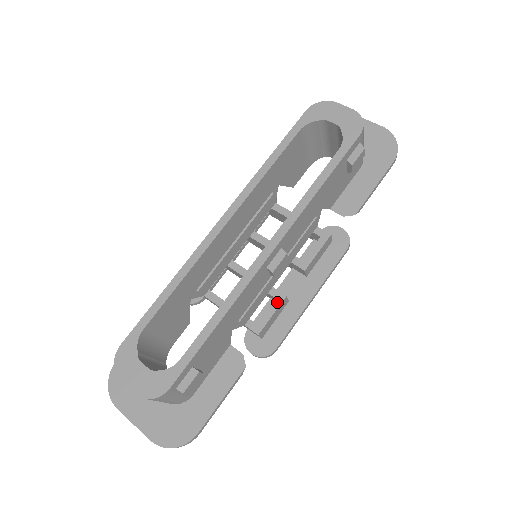
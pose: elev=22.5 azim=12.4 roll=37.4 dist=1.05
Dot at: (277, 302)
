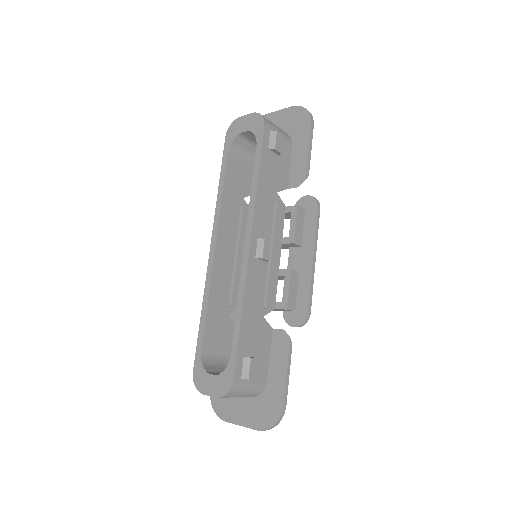
Dot at: (287, 278)
